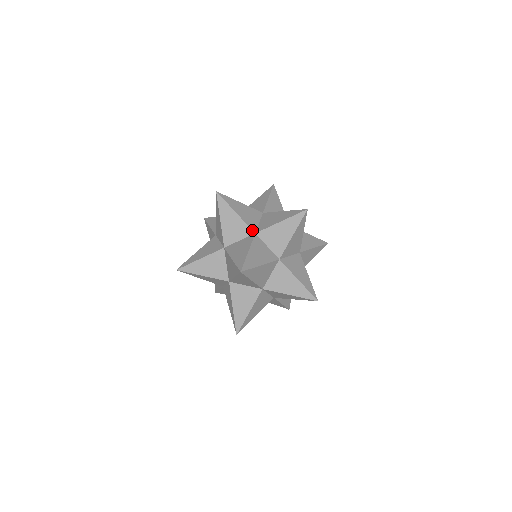
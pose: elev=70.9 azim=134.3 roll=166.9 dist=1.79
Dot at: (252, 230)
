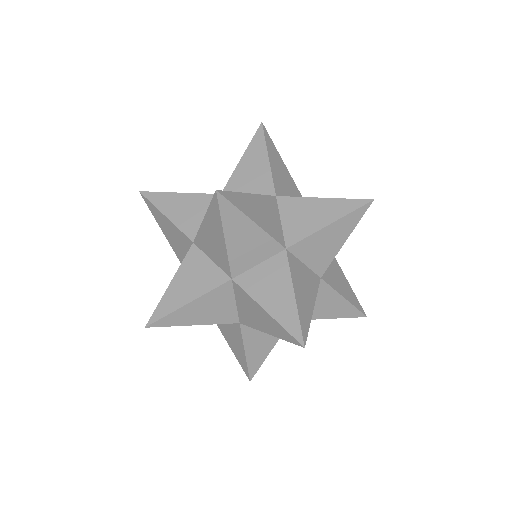
Dot at: (281, 245)
